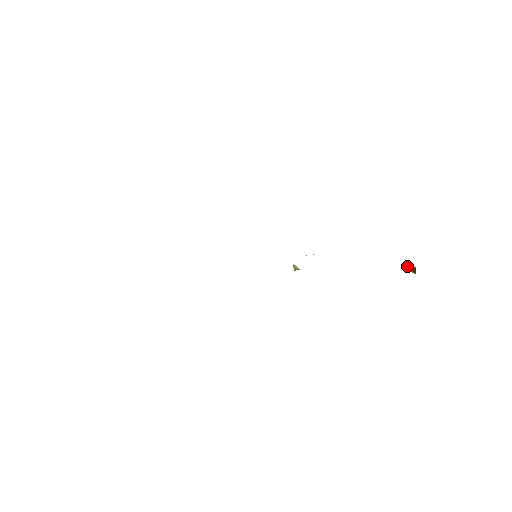
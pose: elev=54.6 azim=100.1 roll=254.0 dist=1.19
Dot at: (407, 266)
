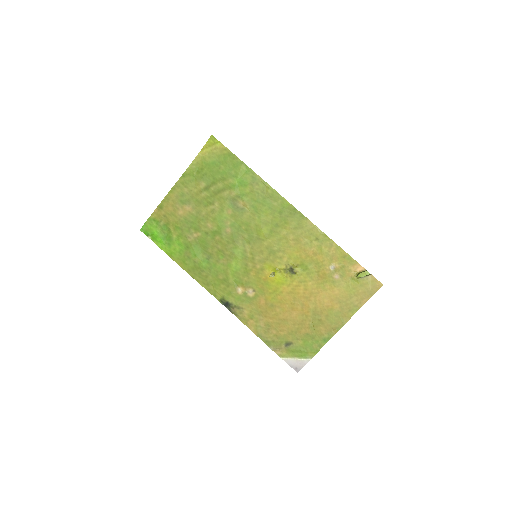
Dot at: (360, 273)
